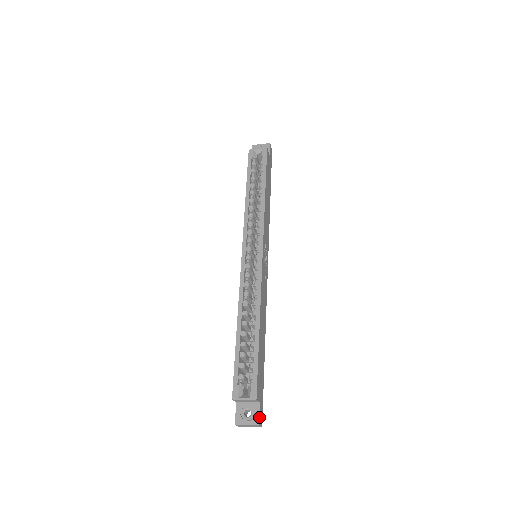
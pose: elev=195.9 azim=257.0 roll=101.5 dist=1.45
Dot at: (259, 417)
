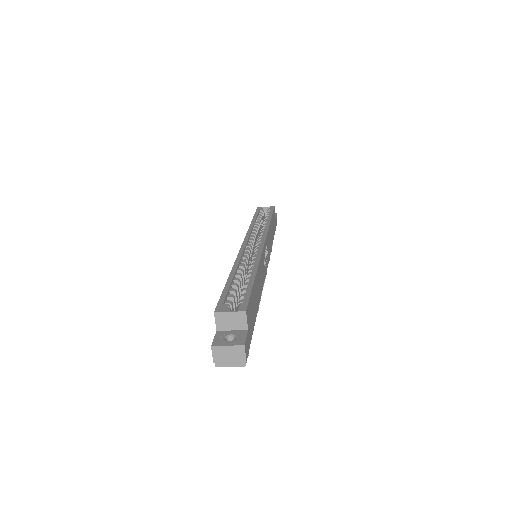
Dot at: (245, 340)
